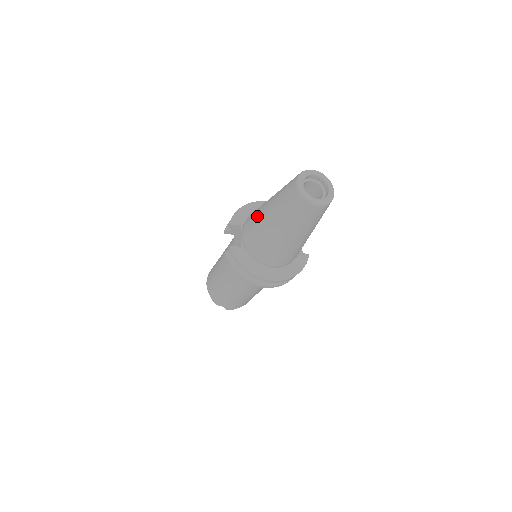
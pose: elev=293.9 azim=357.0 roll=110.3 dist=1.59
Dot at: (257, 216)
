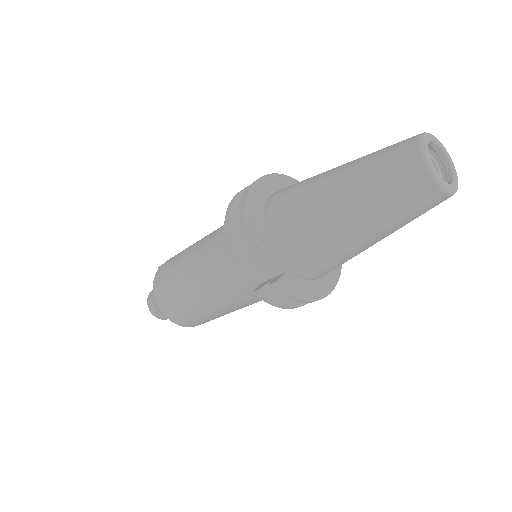
Dot at: (316, 227)
